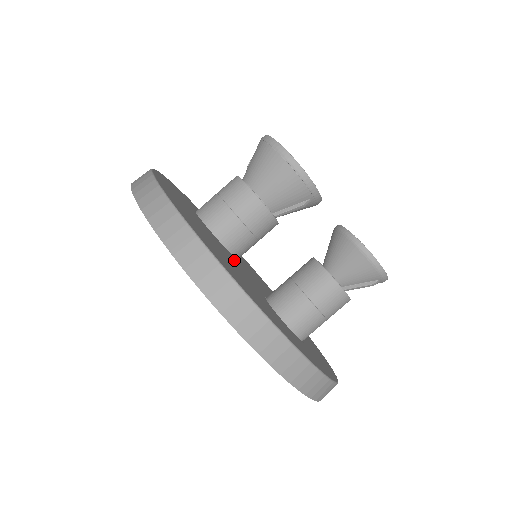
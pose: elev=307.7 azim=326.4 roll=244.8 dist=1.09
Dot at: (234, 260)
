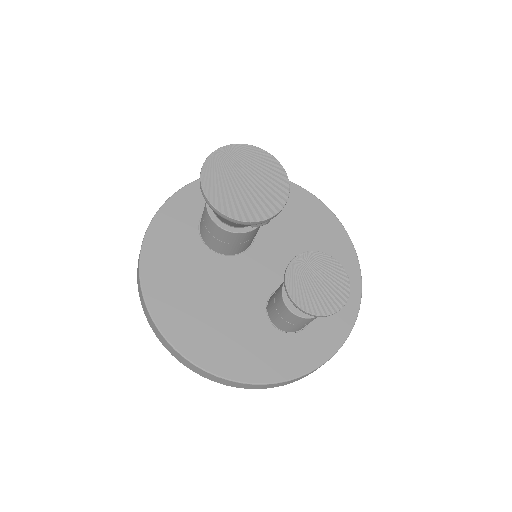
Dot at: (237, 274)
